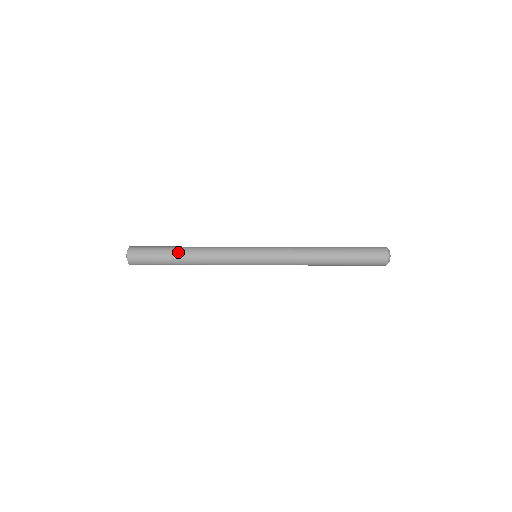
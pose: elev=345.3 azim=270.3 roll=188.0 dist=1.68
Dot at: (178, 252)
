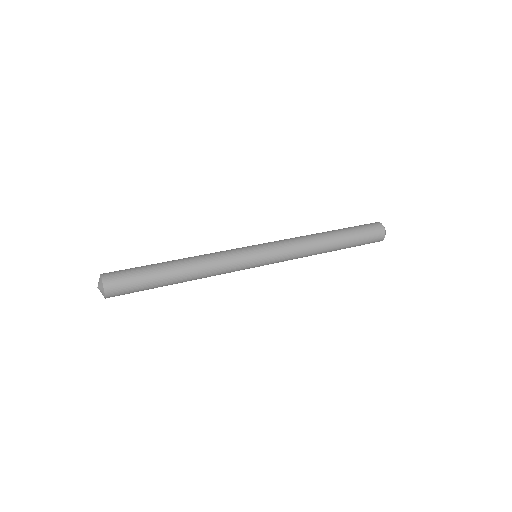
Dot at: (171, 281)
